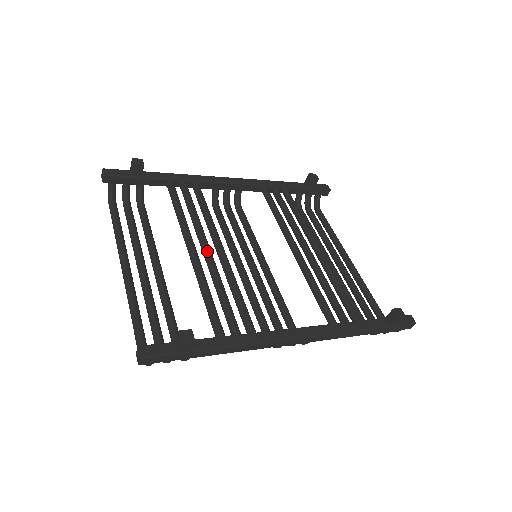
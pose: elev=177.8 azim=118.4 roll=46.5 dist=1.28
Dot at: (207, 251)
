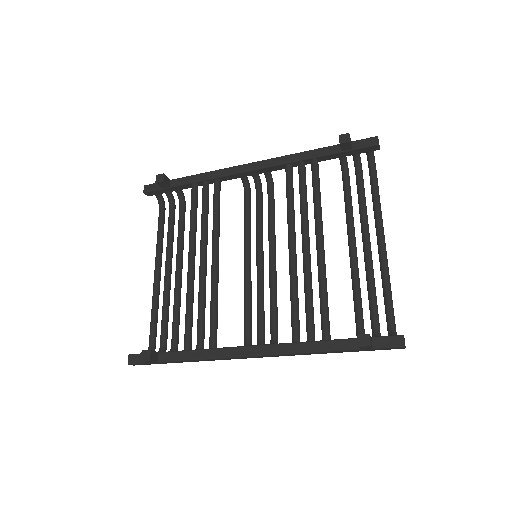
Dot at: (200, 263)
